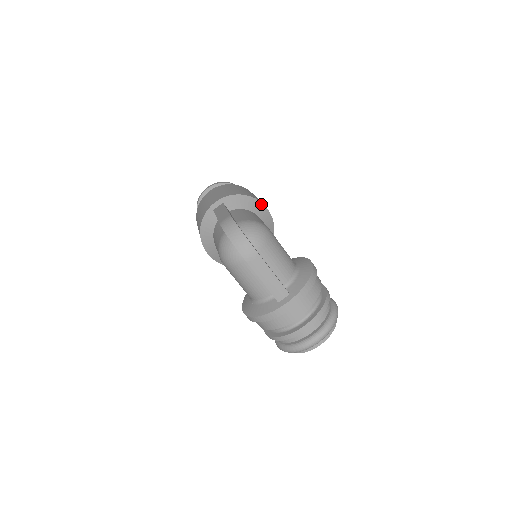
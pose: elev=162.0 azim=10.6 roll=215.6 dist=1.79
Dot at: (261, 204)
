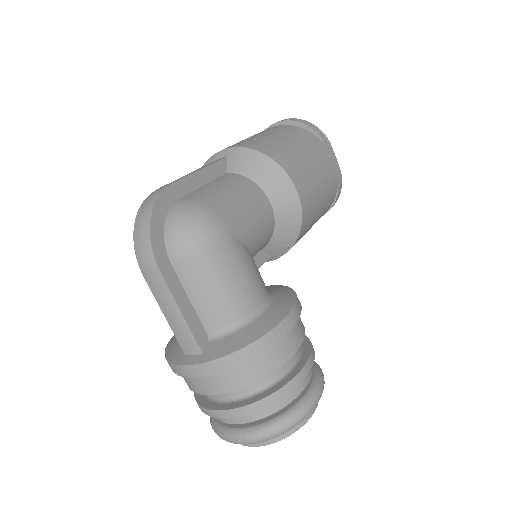
Dot at: (286, 179)
